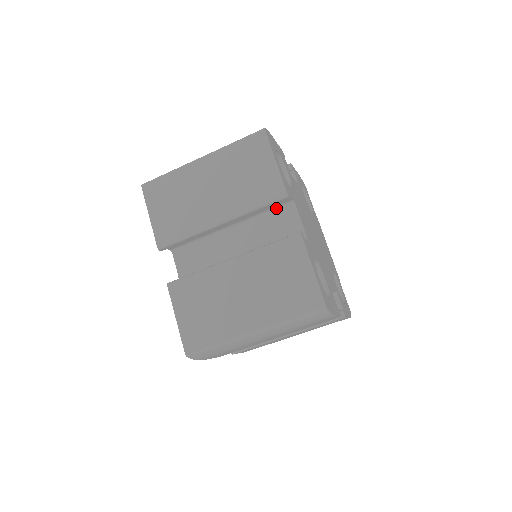
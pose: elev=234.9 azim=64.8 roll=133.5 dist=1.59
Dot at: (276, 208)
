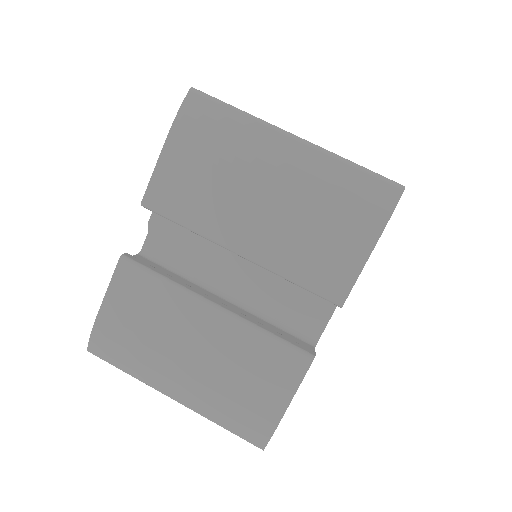
Dot at: occluded
